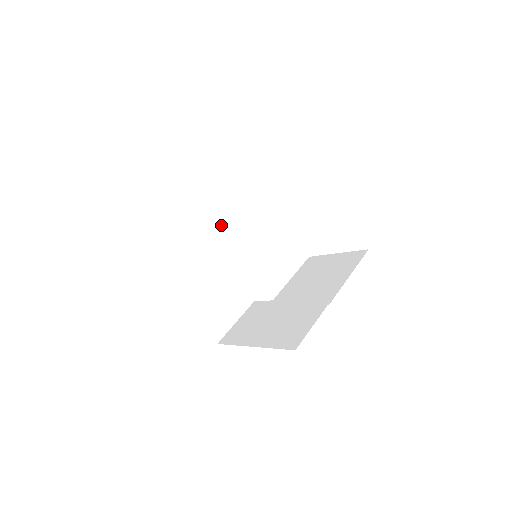
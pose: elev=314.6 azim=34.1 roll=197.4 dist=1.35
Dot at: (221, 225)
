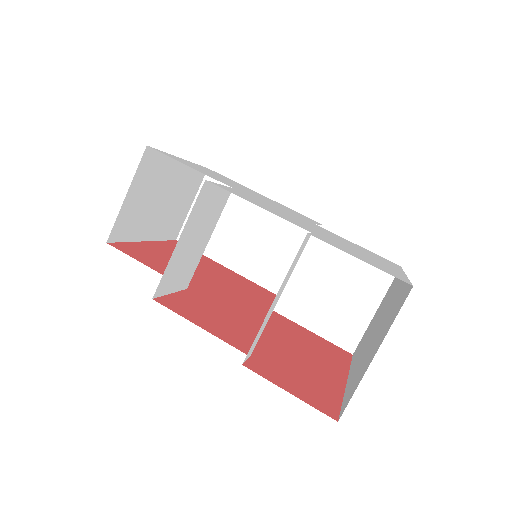
Dot at: (207, 233)
